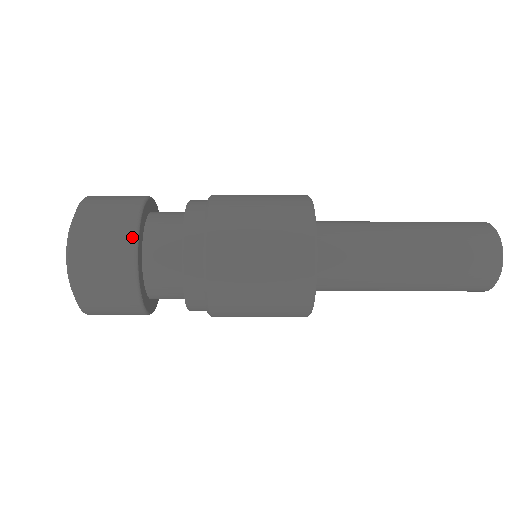
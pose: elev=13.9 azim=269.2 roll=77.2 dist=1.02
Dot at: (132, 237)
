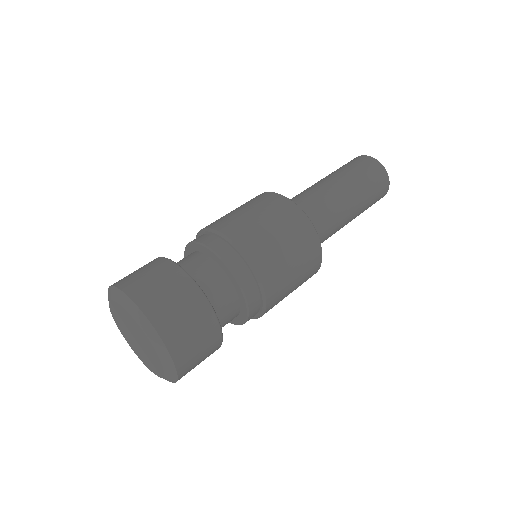
Dot at: (217, 326)
